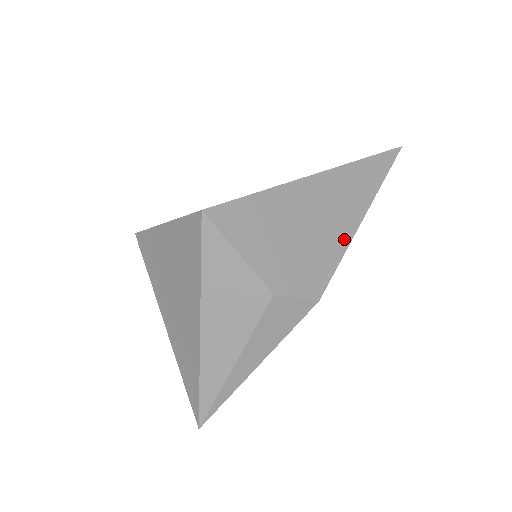
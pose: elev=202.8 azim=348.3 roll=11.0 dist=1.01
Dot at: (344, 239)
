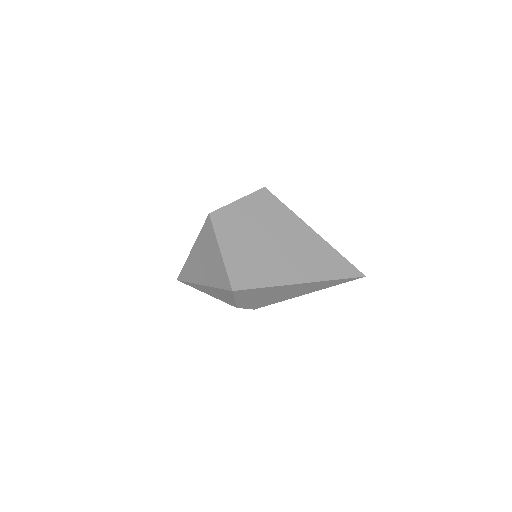
Dot at: (289, 298)
